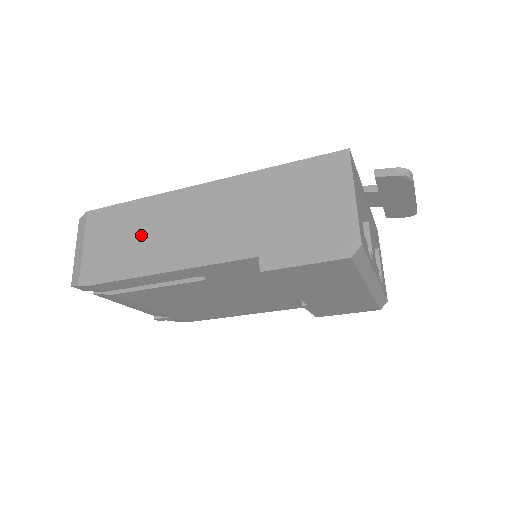
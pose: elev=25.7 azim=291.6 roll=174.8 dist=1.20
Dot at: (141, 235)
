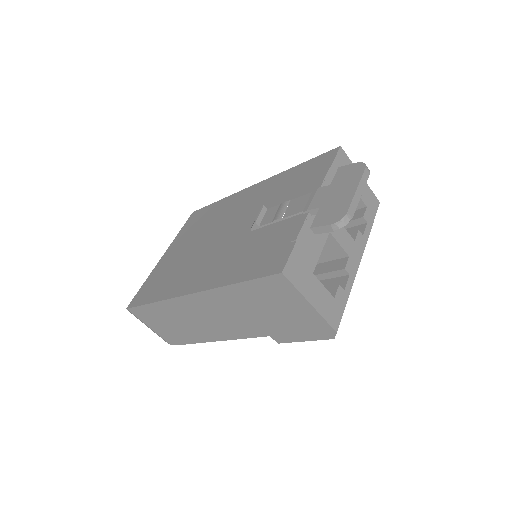
Dot at: (179, 323)
